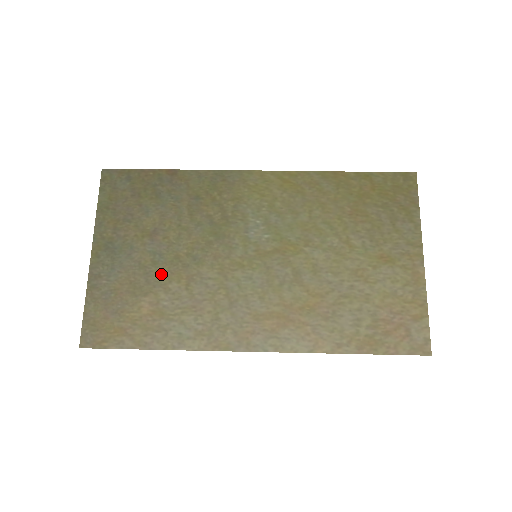
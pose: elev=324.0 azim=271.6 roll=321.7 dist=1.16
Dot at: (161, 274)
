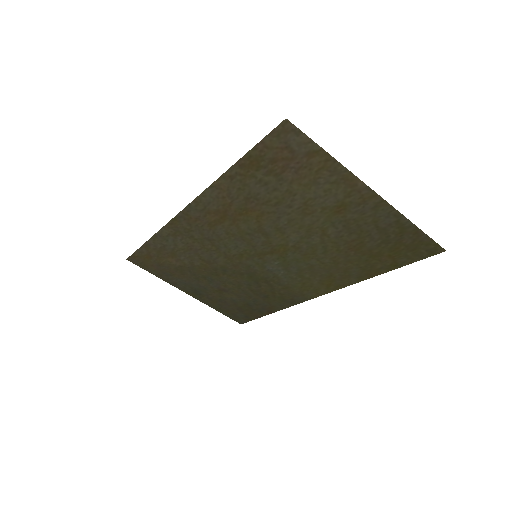
Dot at: (200, 271)
